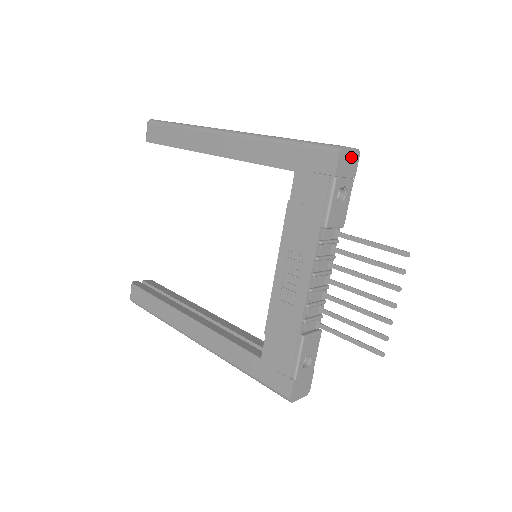
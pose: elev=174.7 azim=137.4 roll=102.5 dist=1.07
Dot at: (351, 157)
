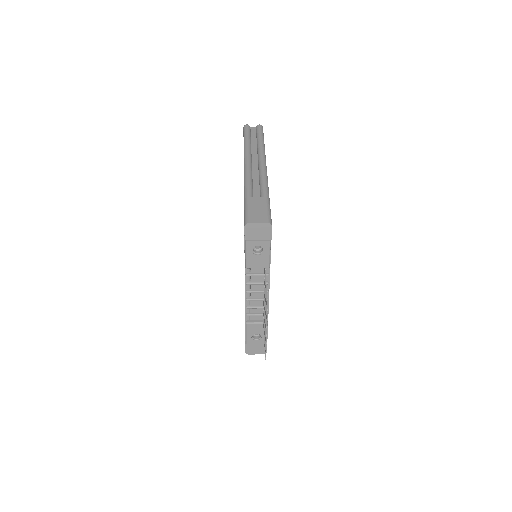
Dot at: (261, 228)
